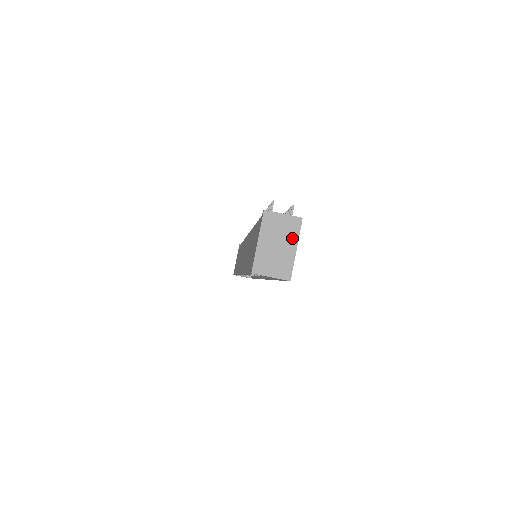
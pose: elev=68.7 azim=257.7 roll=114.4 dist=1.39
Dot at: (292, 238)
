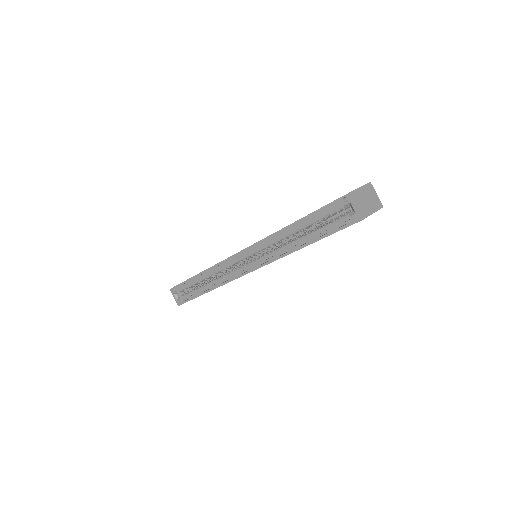
Dot at: (375, 207)
